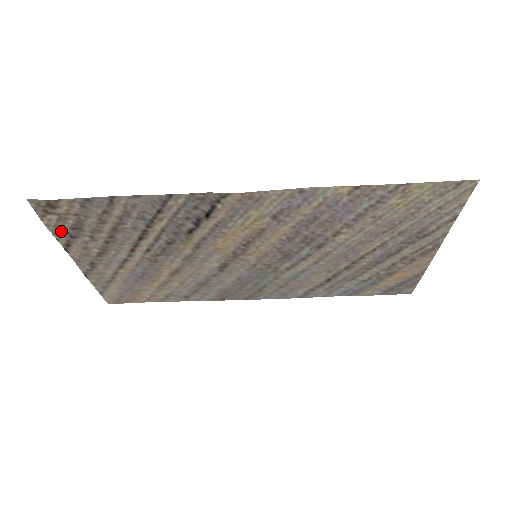
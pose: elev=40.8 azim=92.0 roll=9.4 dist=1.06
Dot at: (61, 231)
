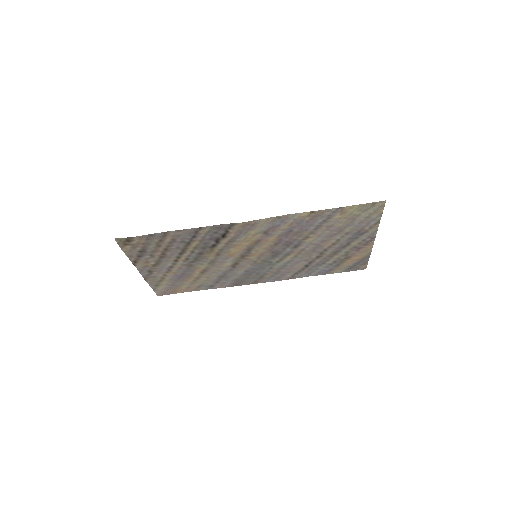
Dot at: (132, 254)
